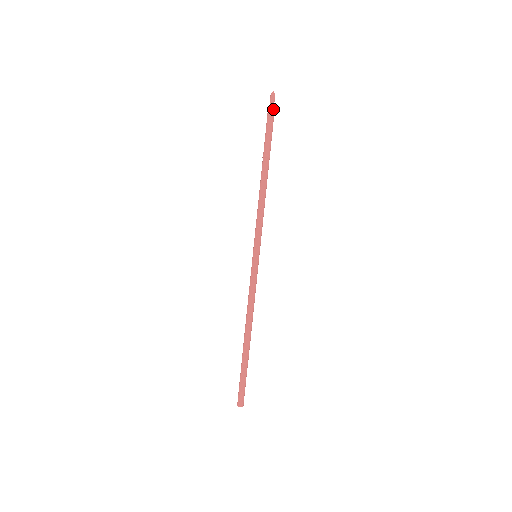
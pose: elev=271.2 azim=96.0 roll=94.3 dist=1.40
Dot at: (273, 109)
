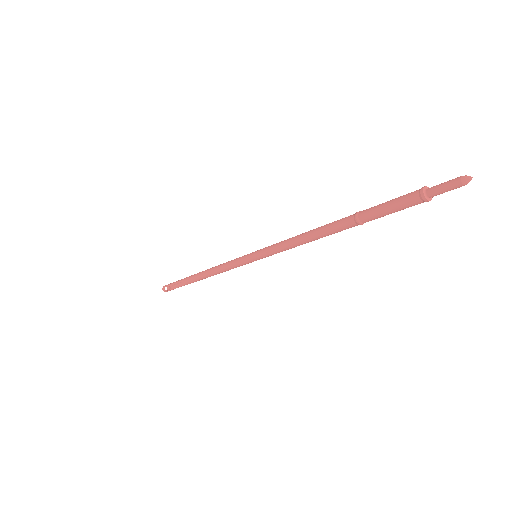
Dot at: (438, 194)
